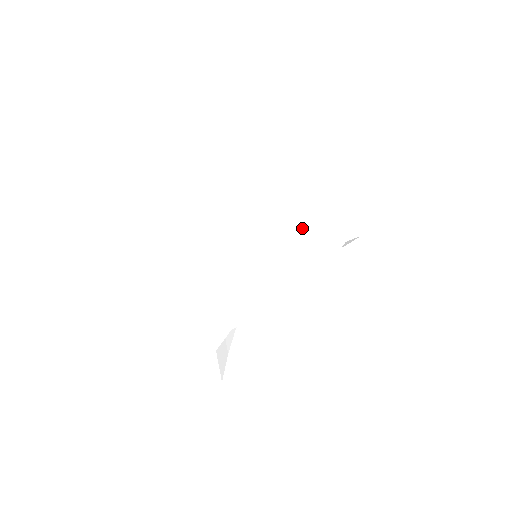
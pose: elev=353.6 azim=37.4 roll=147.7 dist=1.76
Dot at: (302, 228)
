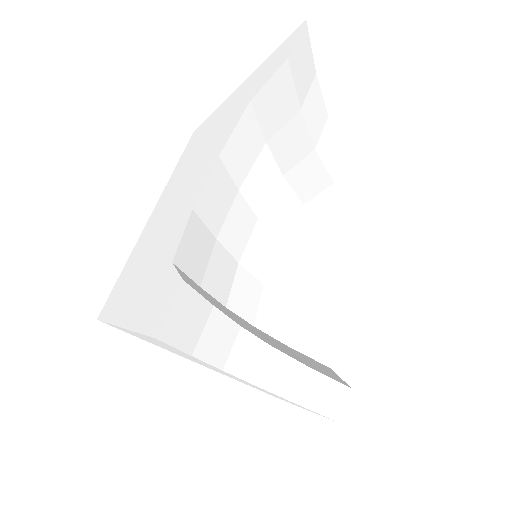
Dot at: occluded
